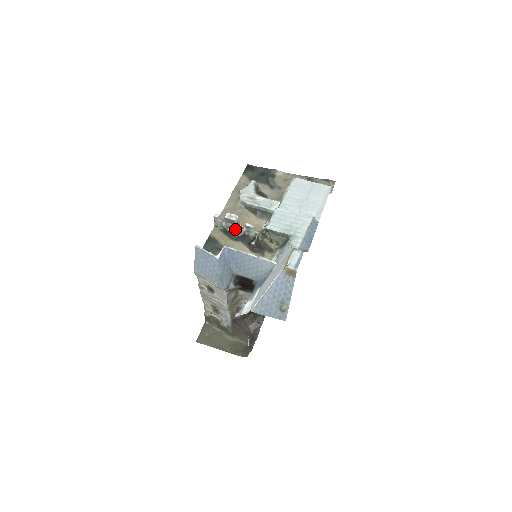
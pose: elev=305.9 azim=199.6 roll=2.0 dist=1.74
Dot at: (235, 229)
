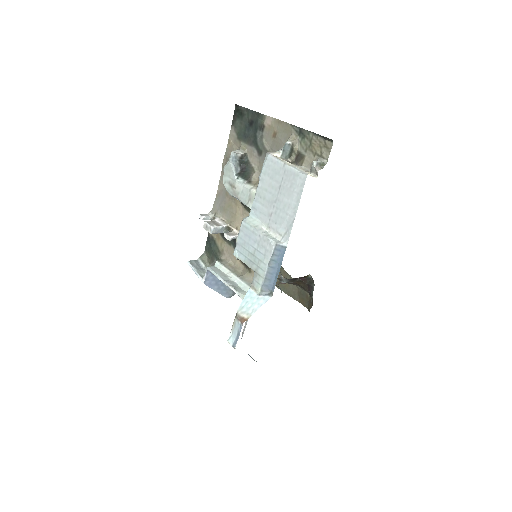
Dot at: (223, 232)
